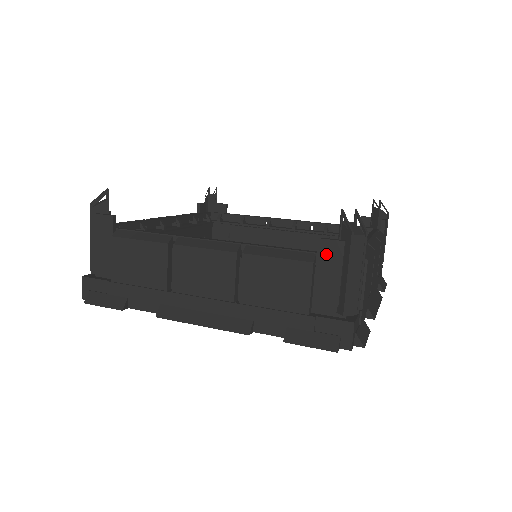
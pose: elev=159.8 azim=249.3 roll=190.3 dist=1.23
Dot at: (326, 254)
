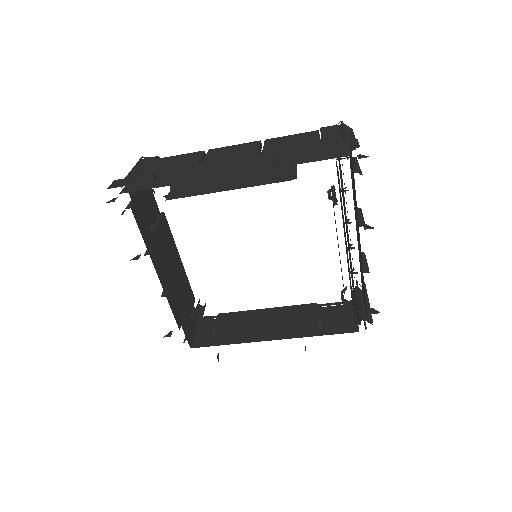
Dot at: (327, 130)
